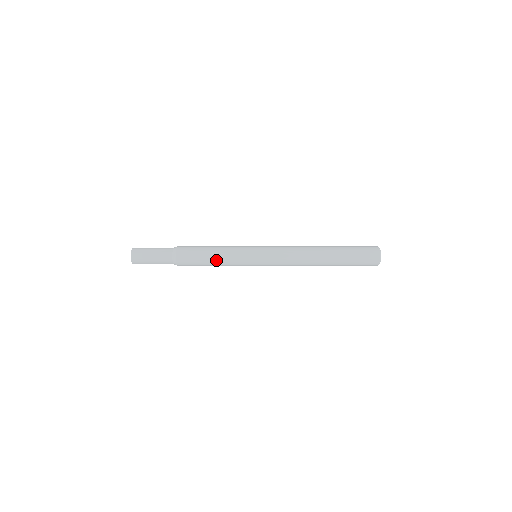
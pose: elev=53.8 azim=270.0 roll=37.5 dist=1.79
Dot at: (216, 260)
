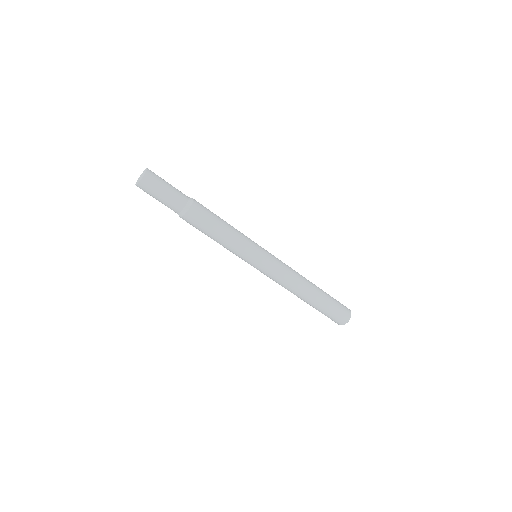
Dot at: (223, 238)
